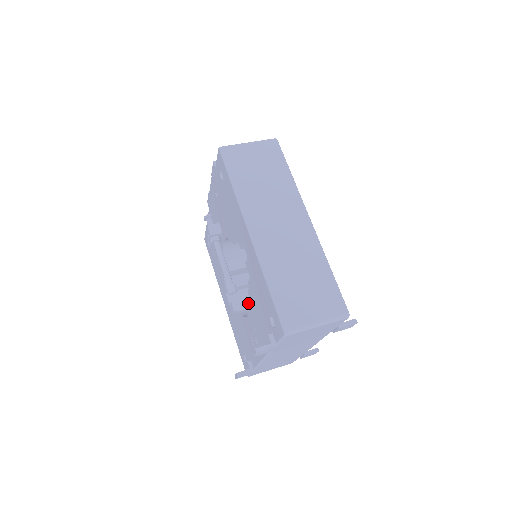
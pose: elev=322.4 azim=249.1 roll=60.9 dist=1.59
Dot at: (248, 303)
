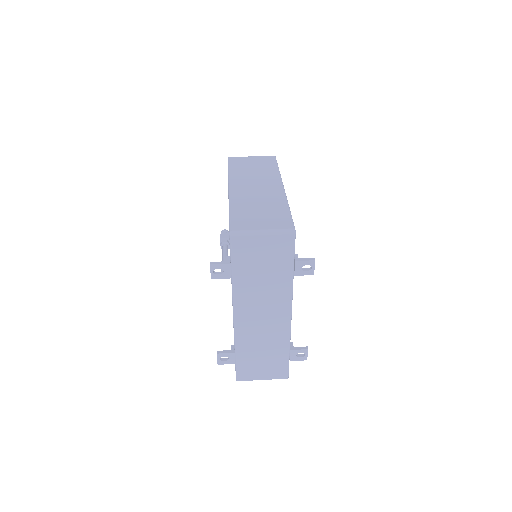
Dot at: occluded
